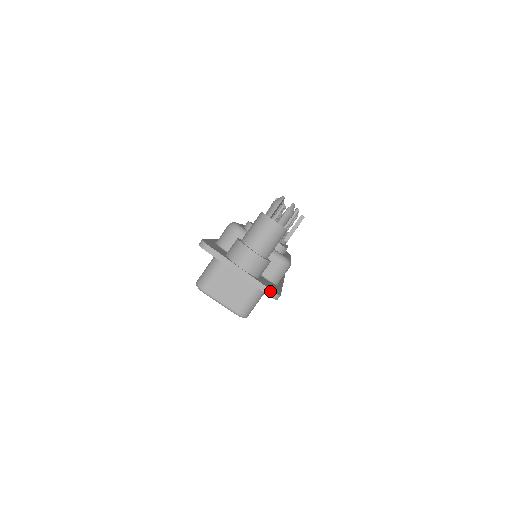
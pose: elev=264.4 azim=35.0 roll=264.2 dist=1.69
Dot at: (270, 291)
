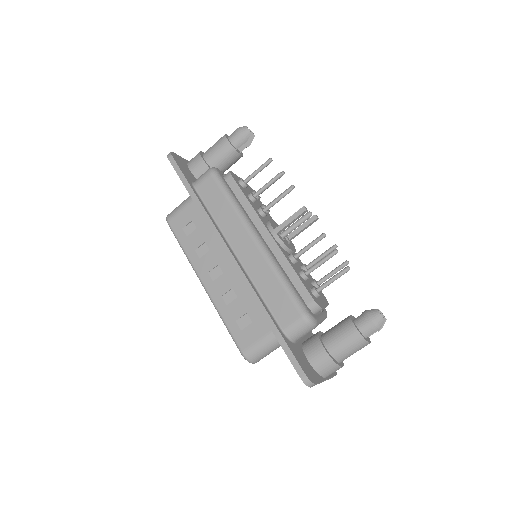
Dot at: occluded
